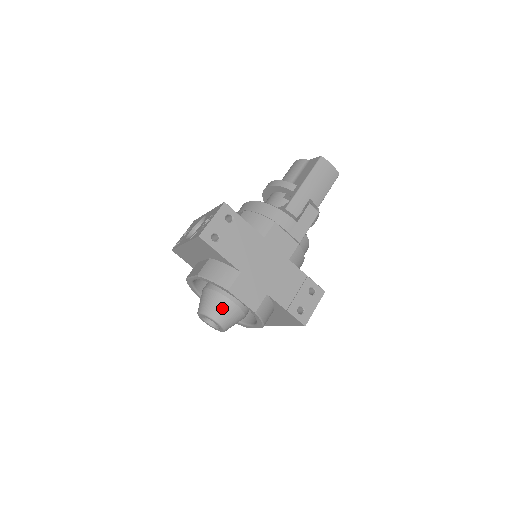
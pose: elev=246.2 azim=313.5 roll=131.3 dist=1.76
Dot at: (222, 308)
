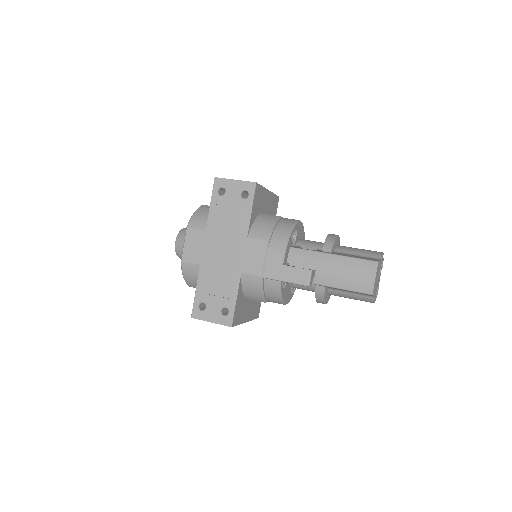
Dot at: occluded
